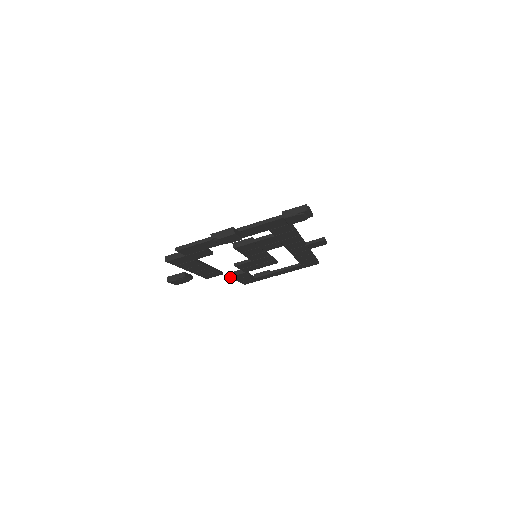
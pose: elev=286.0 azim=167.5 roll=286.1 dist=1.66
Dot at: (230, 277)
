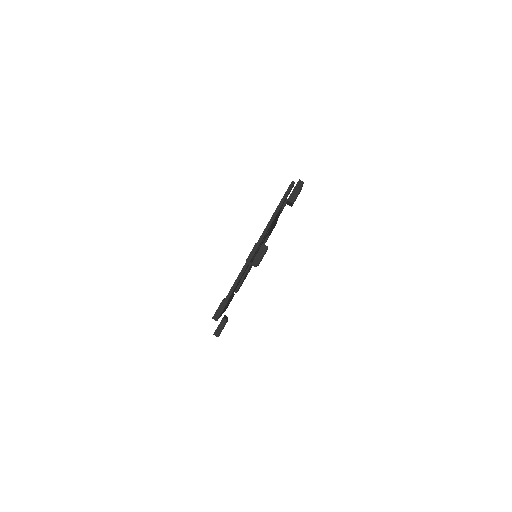
Dot at: (236, 292)
